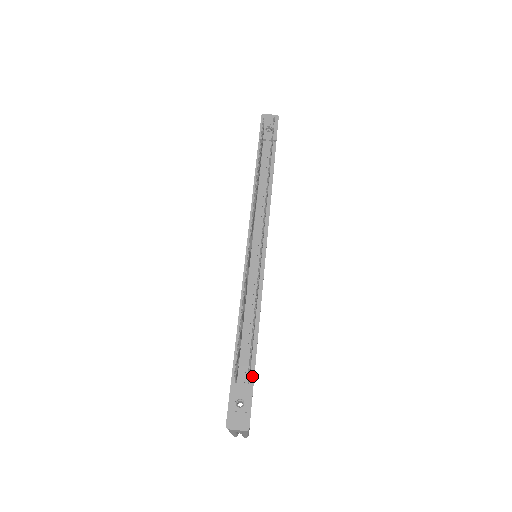
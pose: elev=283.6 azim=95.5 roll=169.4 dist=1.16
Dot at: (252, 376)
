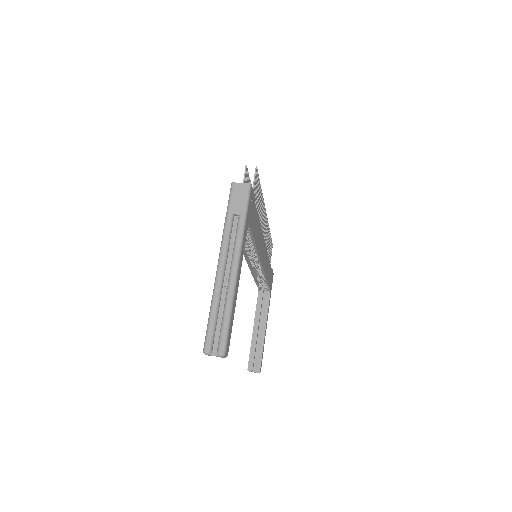
Dot at: occluded
